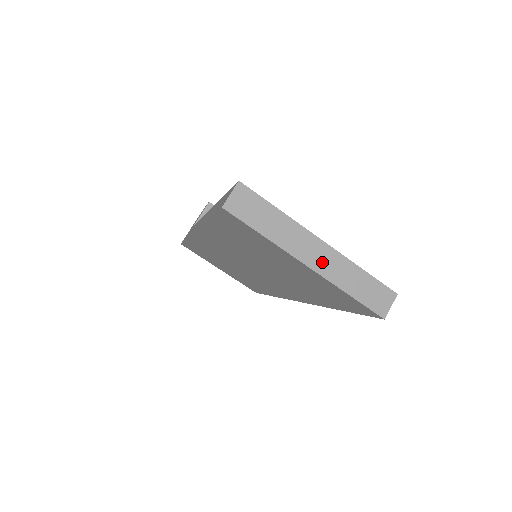
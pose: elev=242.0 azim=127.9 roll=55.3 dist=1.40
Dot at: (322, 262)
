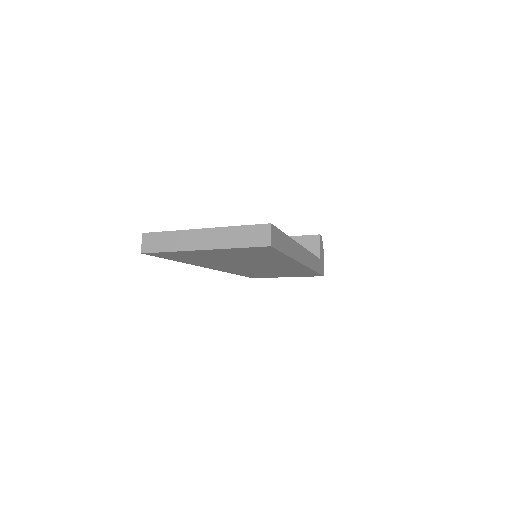
Dot at: (209, 241)
